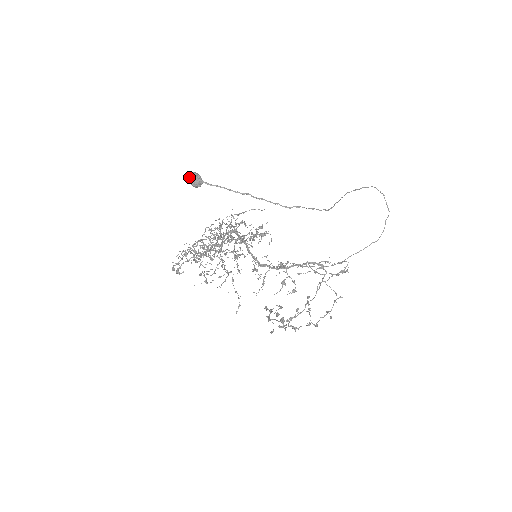
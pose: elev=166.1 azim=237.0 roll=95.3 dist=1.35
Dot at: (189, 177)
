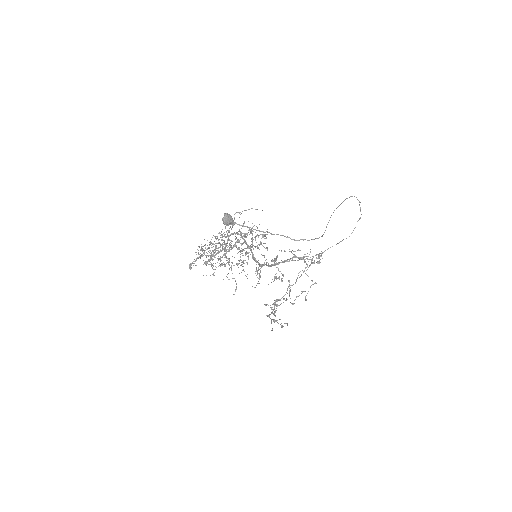
Dot at: (224, 219)
